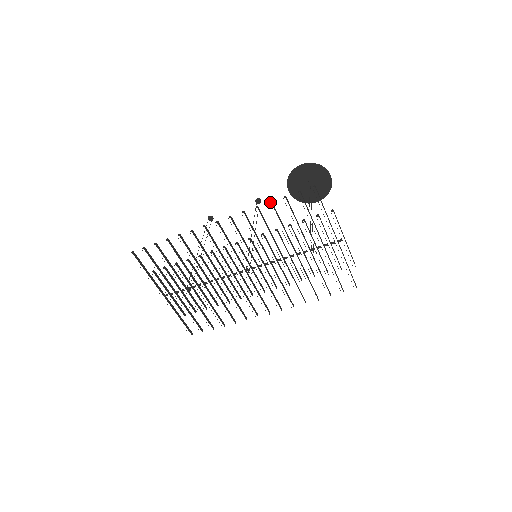
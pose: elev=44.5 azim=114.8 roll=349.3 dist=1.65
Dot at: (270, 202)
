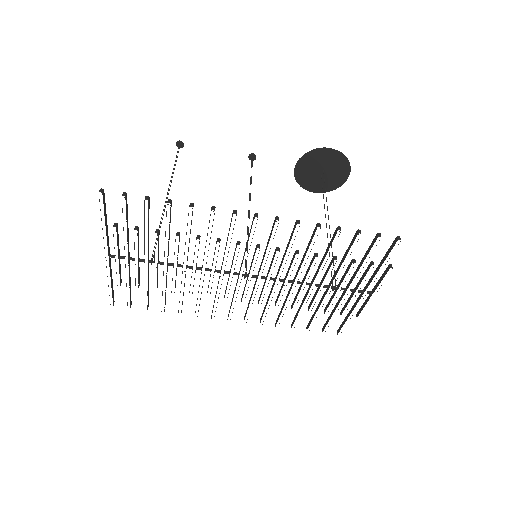
Dot at: (340, 228)
